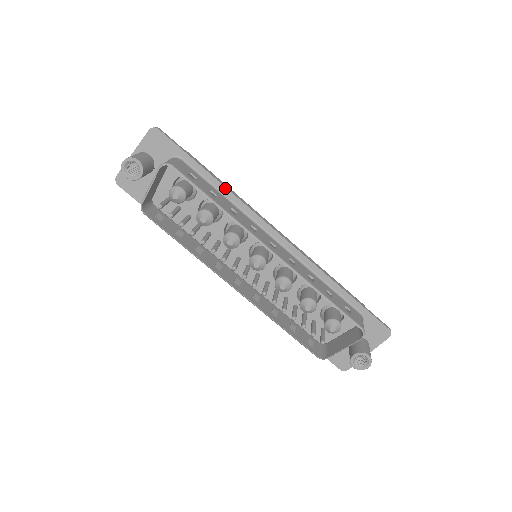
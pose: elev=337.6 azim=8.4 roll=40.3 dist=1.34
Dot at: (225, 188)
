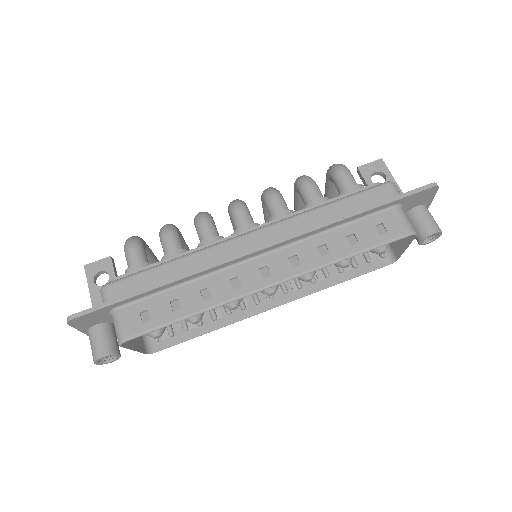
Dot at: (174, 282)
